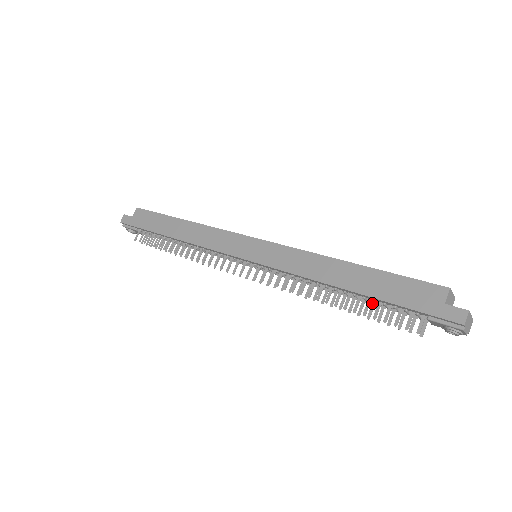
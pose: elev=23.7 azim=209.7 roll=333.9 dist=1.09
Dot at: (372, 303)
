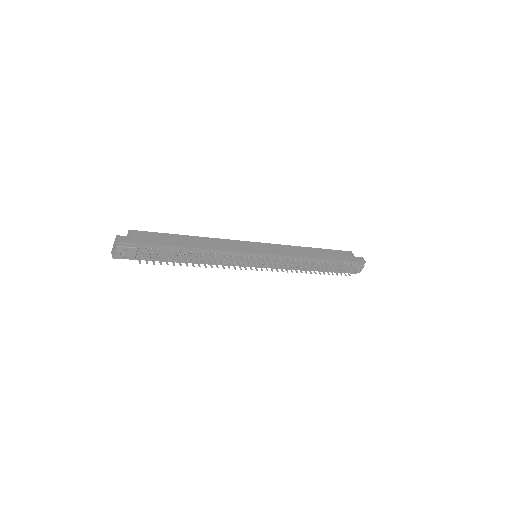
Dot at: (325, 268)
